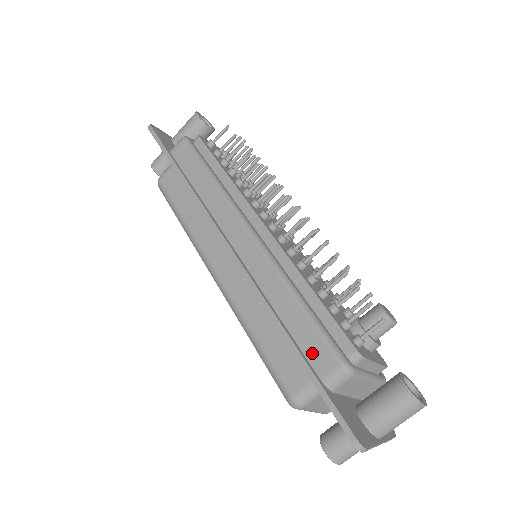
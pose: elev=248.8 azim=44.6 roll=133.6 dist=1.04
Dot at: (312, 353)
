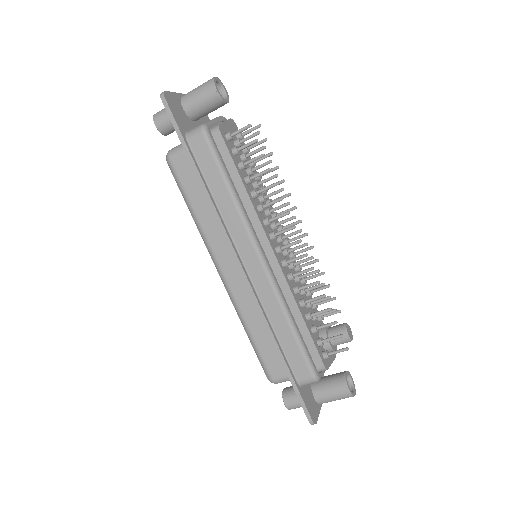
Dot at: (295, 365)
